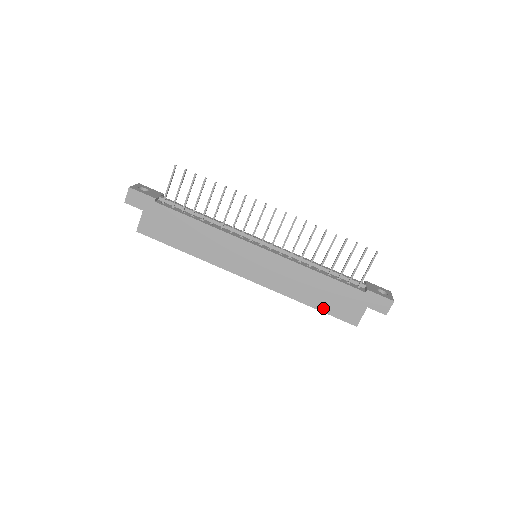
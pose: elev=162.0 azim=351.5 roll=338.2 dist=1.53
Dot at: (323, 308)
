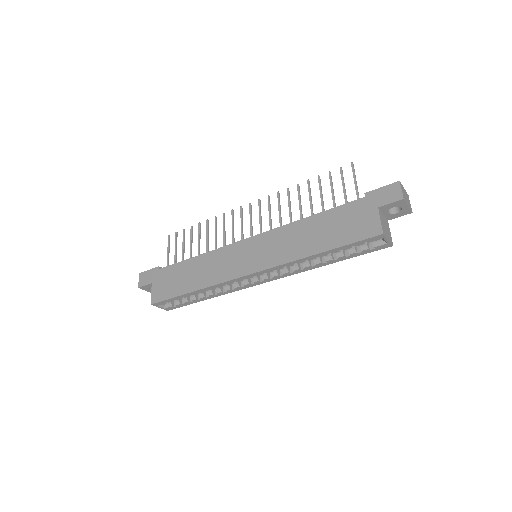
Dot at: (335, 244)
